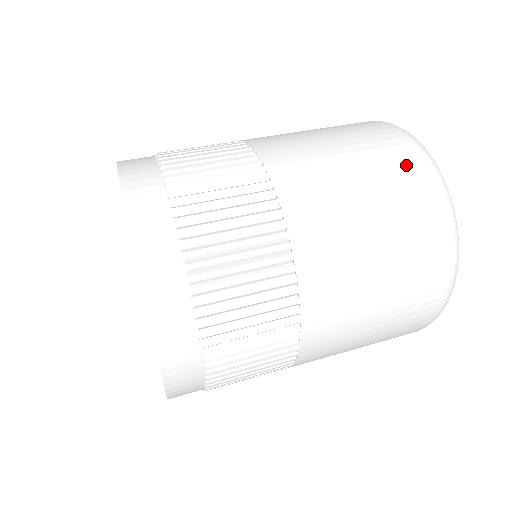
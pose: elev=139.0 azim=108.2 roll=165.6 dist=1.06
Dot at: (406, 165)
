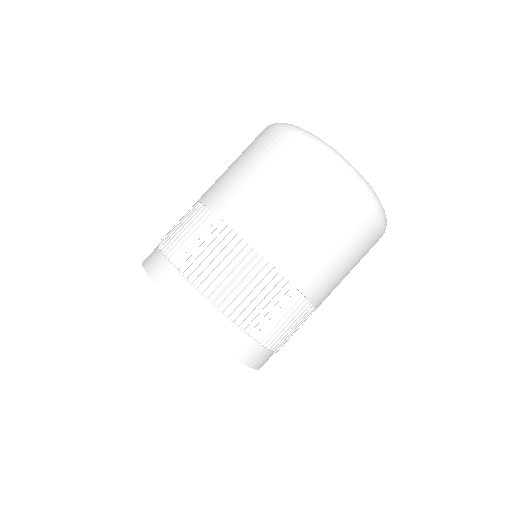
Dot at: (370, 232)
